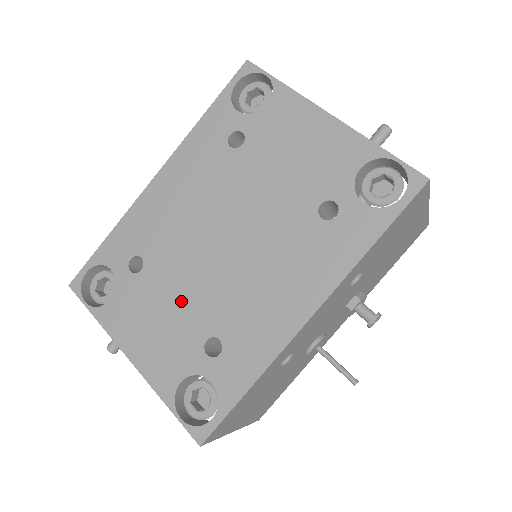
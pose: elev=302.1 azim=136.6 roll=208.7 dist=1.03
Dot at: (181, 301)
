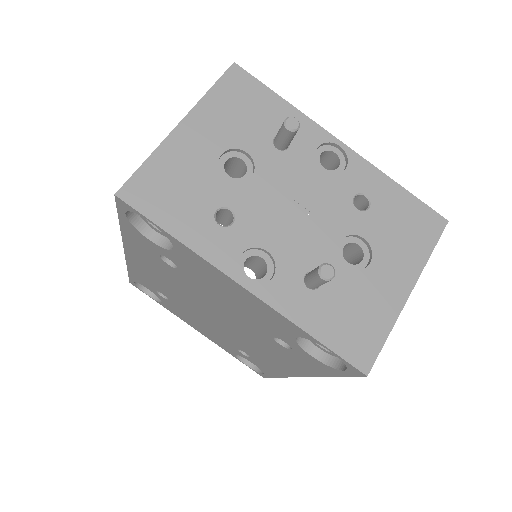
Dot at: (208, 327)
